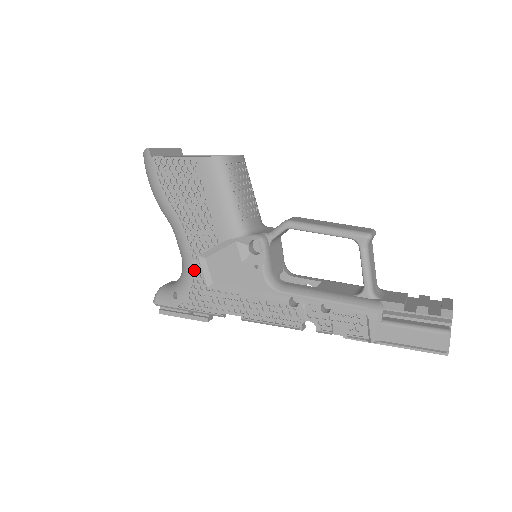
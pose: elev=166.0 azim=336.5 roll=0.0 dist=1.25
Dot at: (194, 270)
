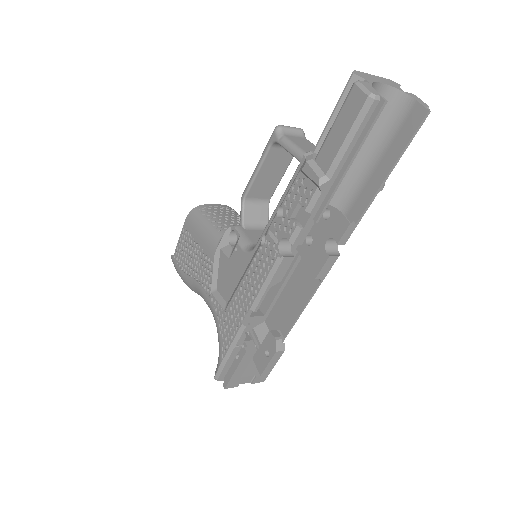
Dot at: (215, 308)
